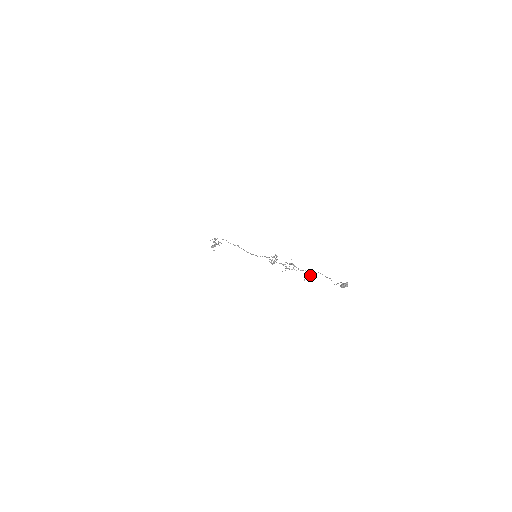
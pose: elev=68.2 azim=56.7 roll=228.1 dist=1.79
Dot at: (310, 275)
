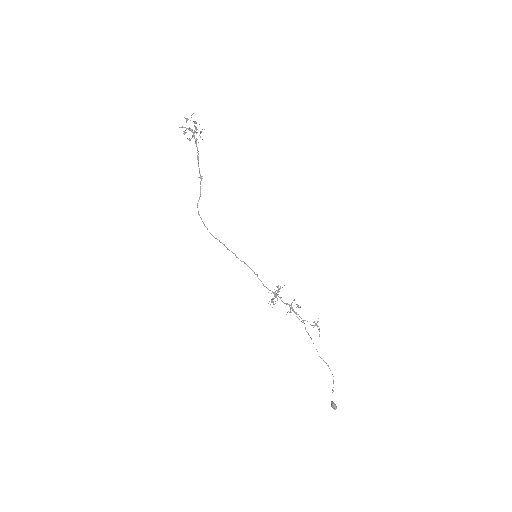
Dot at: occluded
